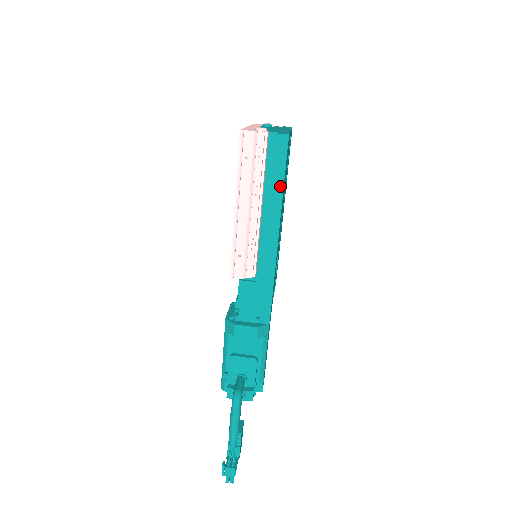
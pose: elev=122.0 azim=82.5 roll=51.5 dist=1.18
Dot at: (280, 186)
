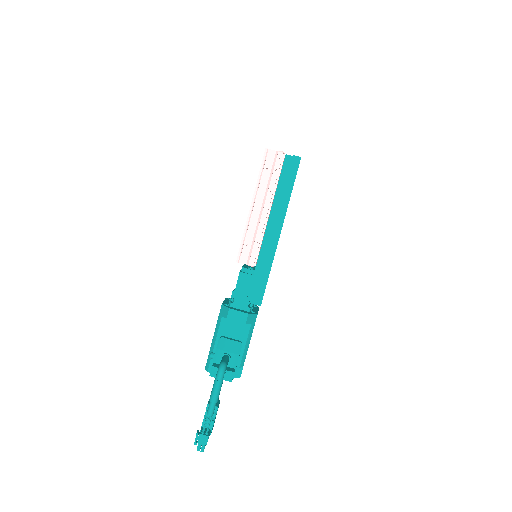
Dot at: (288, 194)
